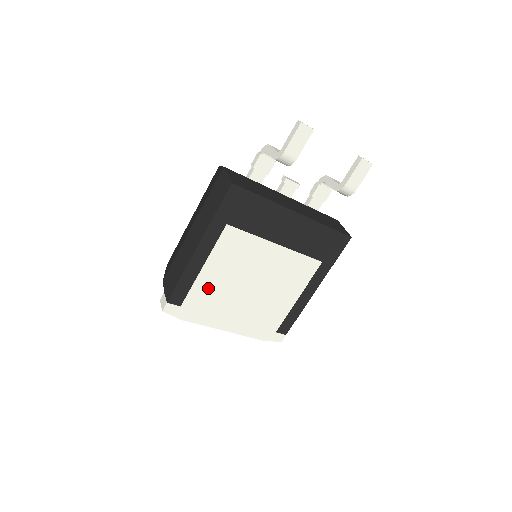
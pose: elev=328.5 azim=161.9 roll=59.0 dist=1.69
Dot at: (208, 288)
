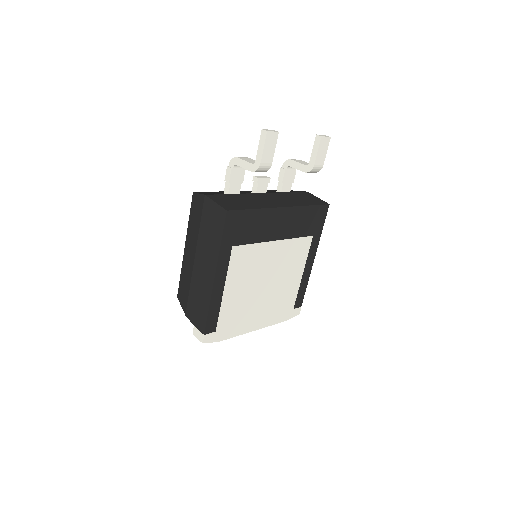
Dot at: (233, 305)
